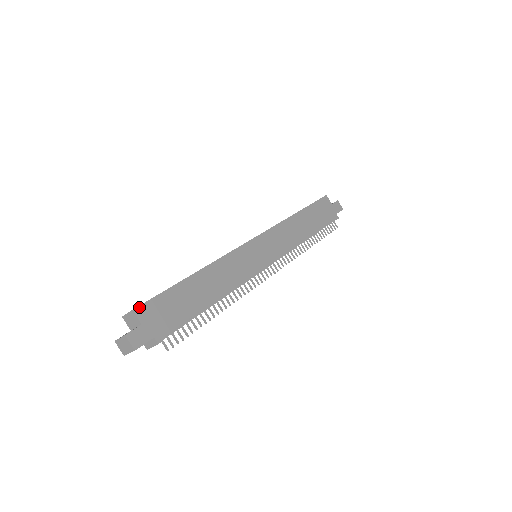
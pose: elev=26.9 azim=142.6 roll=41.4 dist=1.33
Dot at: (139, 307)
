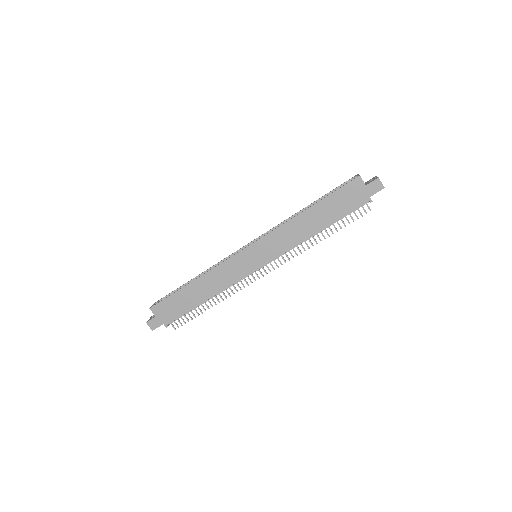
Dot at: (153, 307)
